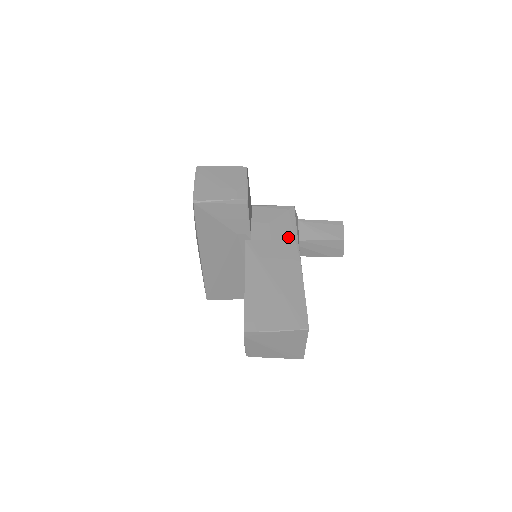
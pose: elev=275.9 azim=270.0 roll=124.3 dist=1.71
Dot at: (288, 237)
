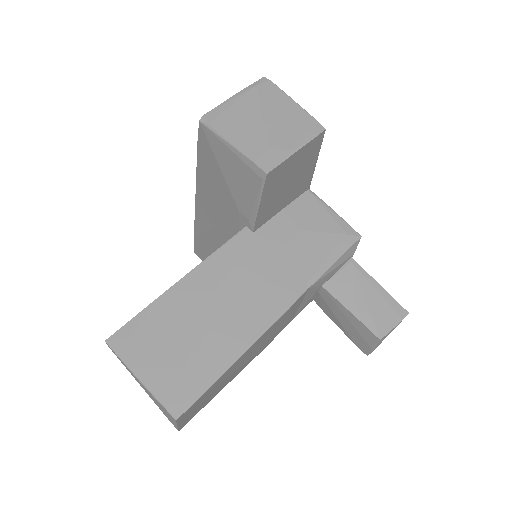
Dot at: (302, 270)
